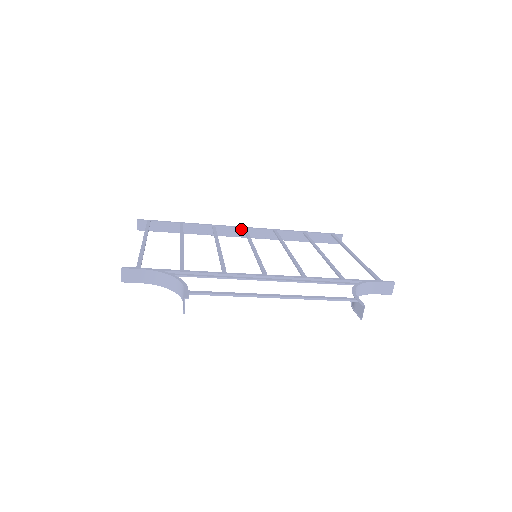
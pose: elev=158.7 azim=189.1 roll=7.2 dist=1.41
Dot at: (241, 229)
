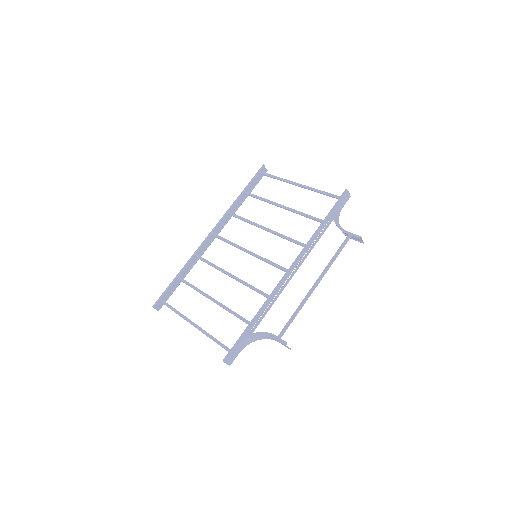
Dot at: (209, 236)
